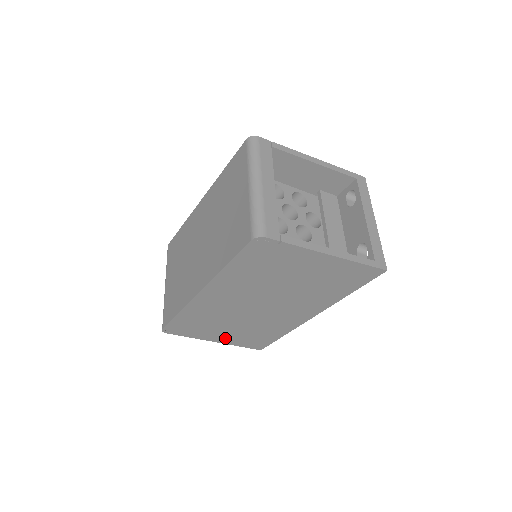
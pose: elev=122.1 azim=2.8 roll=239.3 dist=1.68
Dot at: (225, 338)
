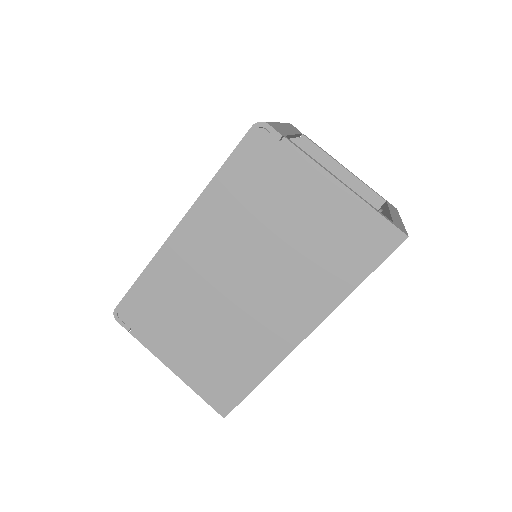
Dot at: (184, 362)
